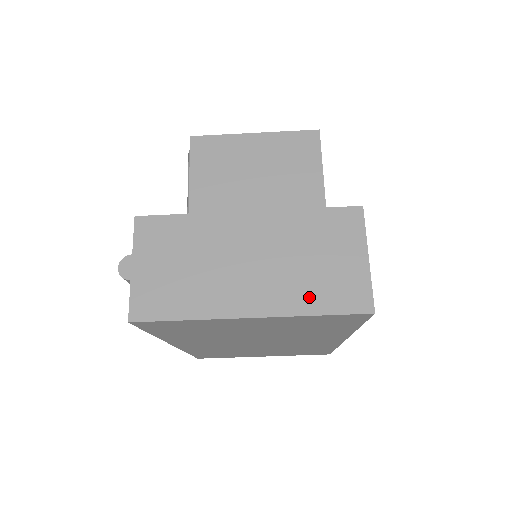
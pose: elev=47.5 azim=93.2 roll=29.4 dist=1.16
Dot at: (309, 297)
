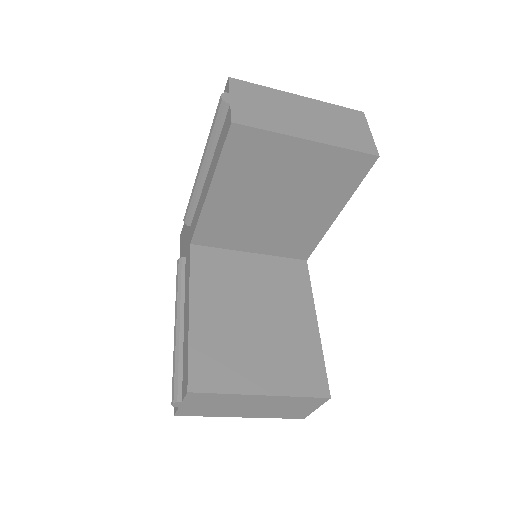
Dot at: (276, 415)
